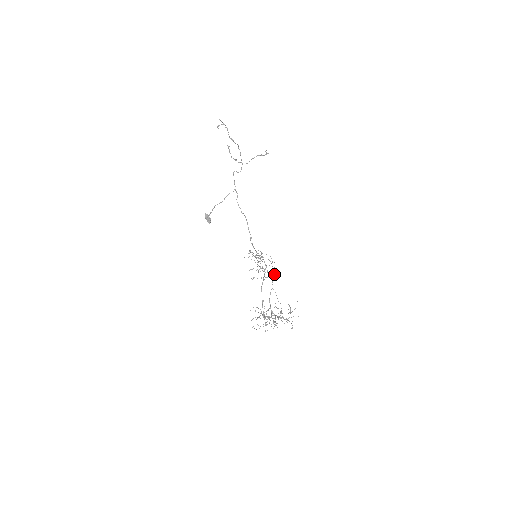
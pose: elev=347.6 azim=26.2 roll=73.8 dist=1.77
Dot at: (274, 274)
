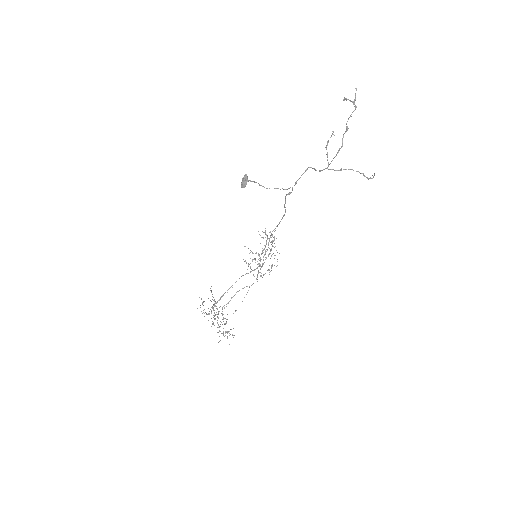
Dot at: occluded
